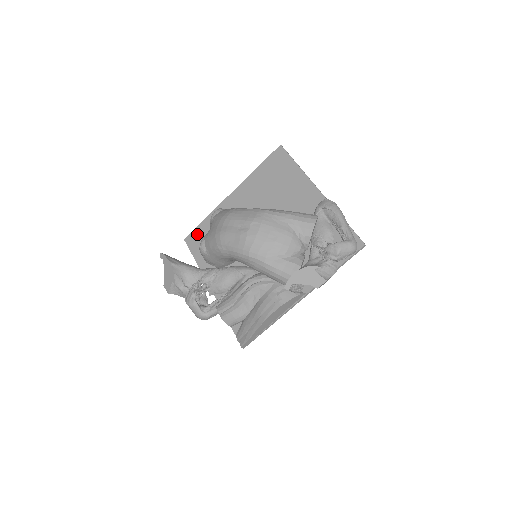
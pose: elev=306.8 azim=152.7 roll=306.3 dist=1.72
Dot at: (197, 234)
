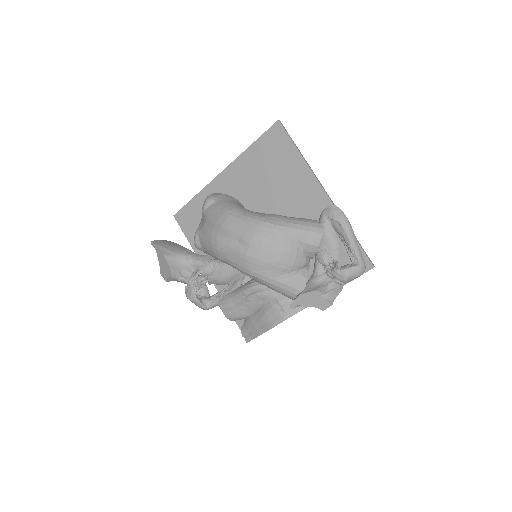
Dot at: (187, 213)
